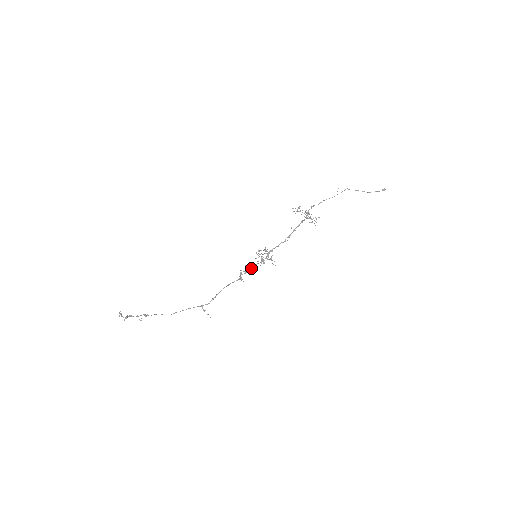
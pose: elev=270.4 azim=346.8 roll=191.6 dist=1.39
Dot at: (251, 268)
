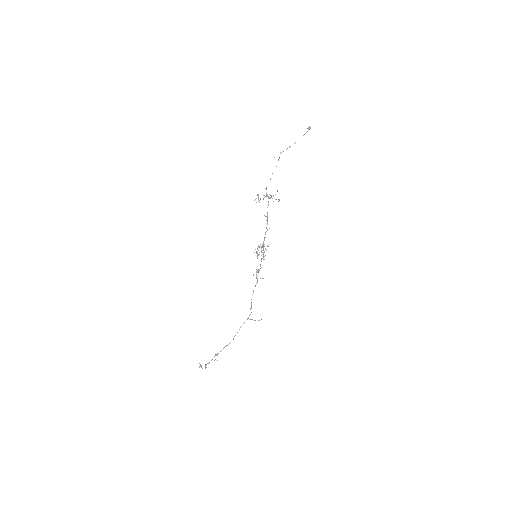
Dot at: occluded
